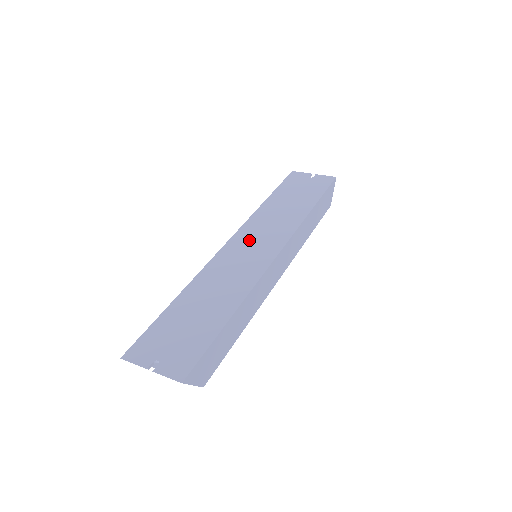
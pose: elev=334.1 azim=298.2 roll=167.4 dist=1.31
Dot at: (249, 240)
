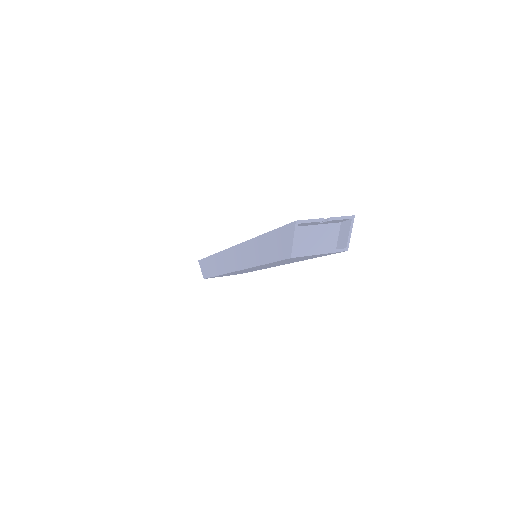
Dot at: occluded
